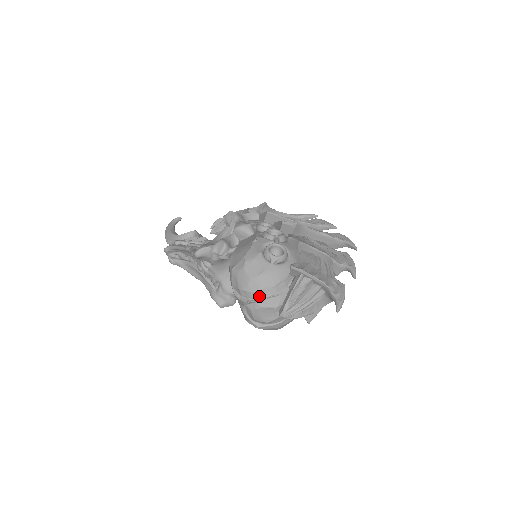
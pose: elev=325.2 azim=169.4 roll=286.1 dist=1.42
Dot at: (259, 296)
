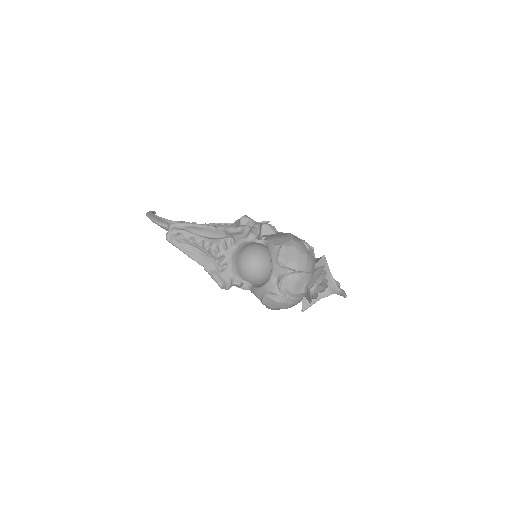
Dot at: (302, 269)
